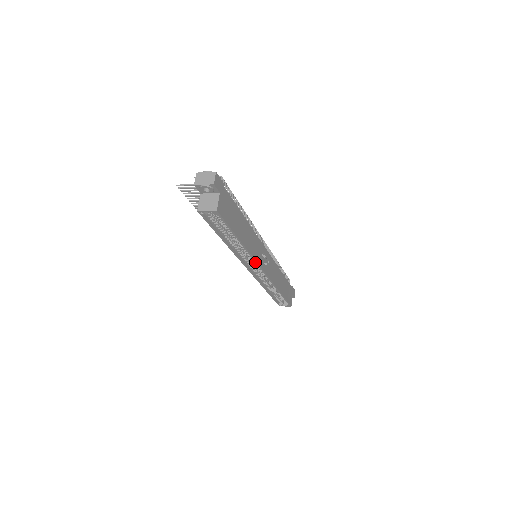
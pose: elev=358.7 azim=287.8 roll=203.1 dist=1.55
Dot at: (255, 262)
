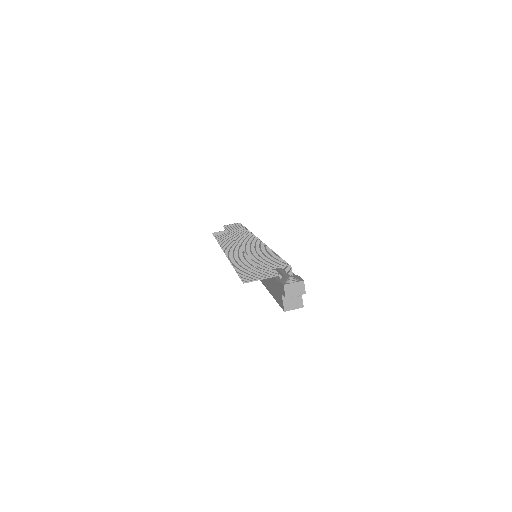
Dot at: occluded
